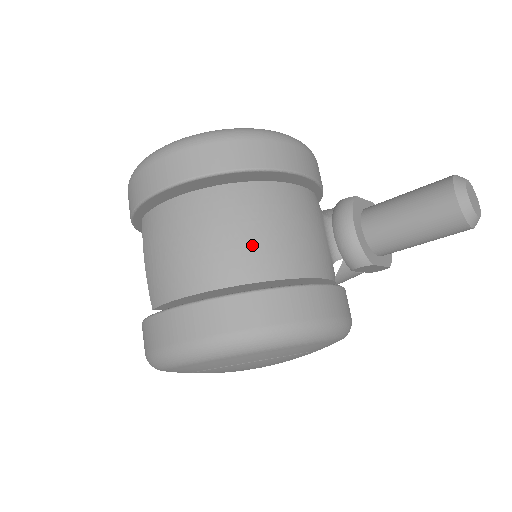
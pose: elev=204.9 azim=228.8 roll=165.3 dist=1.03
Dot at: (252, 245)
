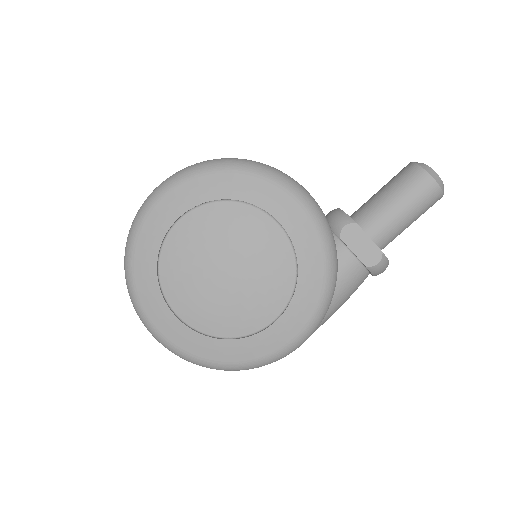
Dot at: occluded
